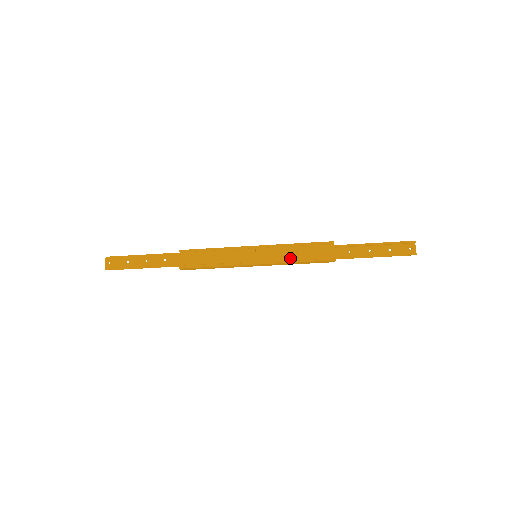
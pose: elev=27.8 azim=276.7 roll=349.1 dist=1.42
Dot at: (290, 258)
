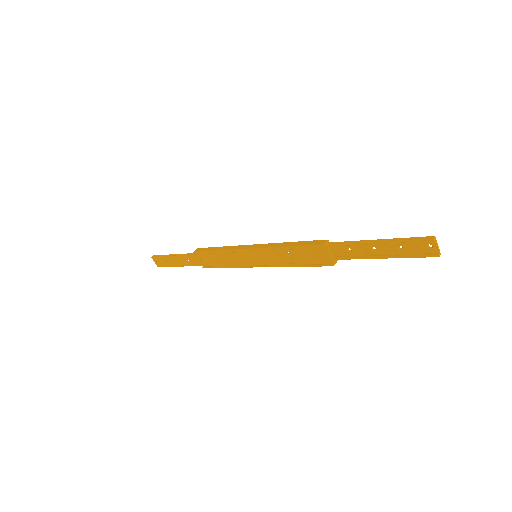
Dot at: (287, 260)
